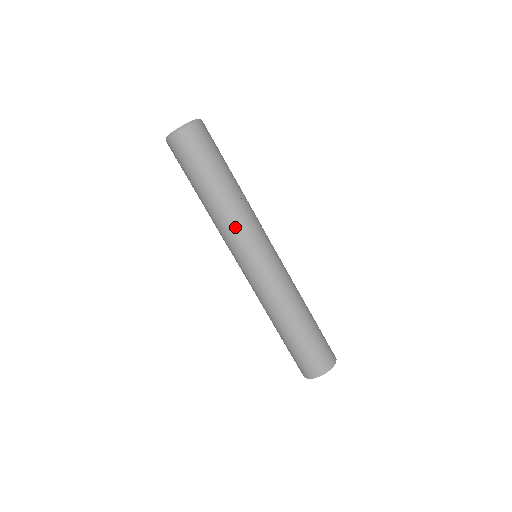
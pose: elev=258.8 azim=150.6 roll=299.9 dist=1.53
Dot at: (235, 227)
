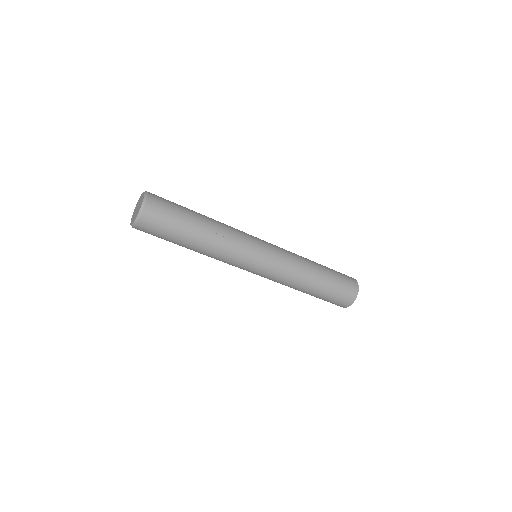
Dot at: (228, 256)
